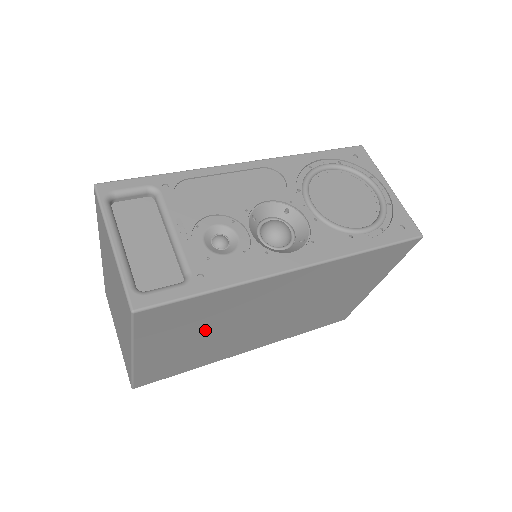
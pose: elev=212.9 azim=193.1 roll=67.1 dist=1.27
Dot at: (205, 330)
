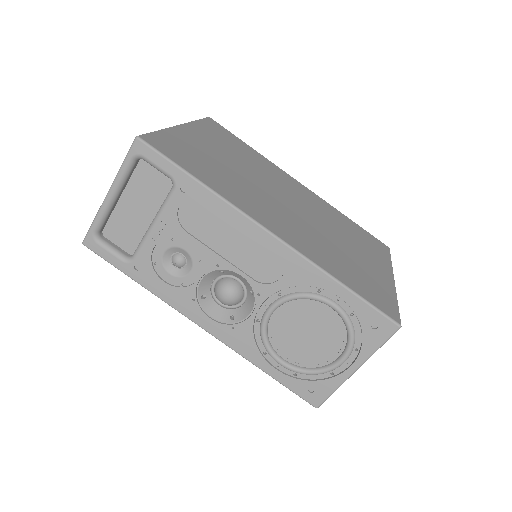
Dot at: occluded
